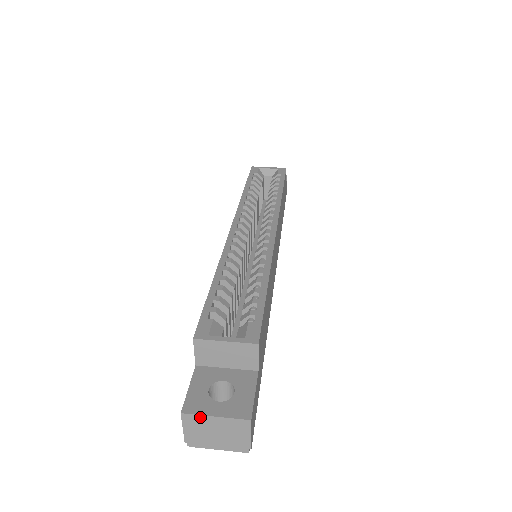
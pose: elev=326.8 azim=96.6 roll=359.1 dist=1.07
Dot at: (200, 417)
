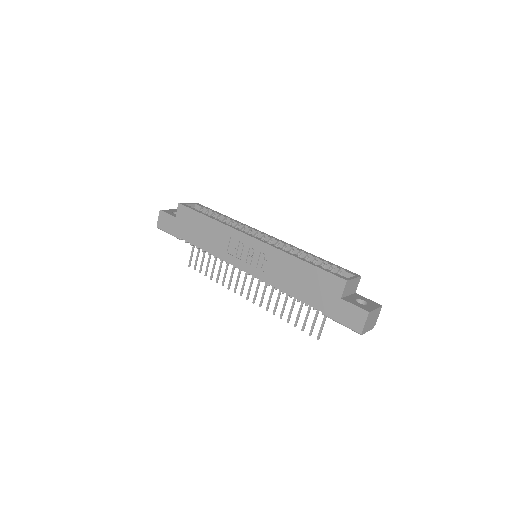
Dot at: (372, 312)
